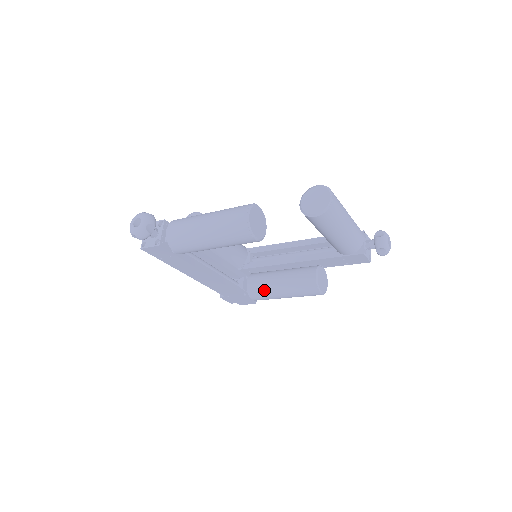
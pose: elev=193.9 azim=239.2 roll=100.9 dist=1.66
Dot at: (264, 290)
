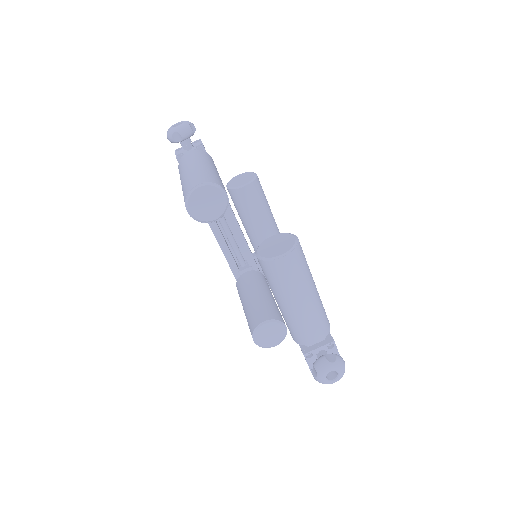
Dot at: (242, 290)
